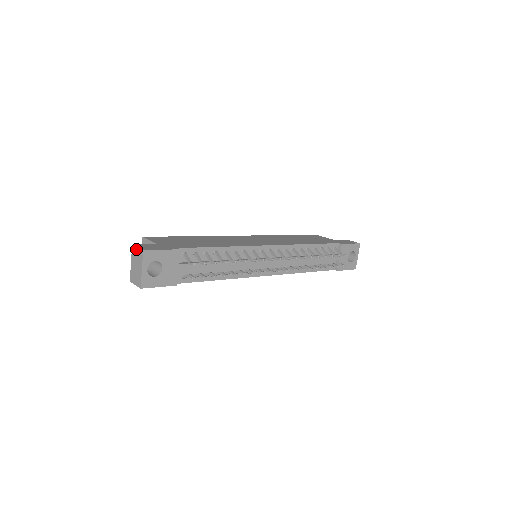
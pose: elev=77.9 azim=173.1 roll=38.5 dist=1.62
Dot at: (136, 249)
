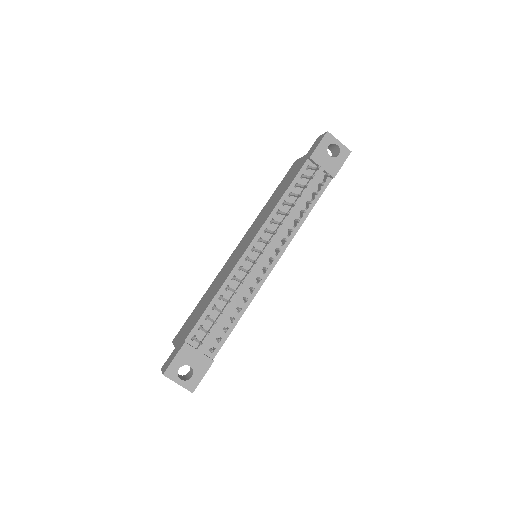
Dot at: occluded
